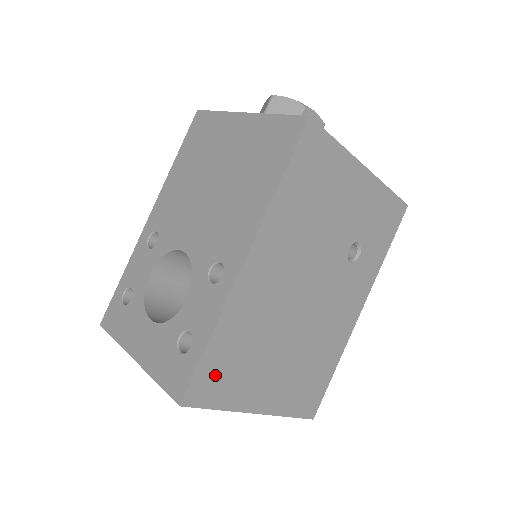
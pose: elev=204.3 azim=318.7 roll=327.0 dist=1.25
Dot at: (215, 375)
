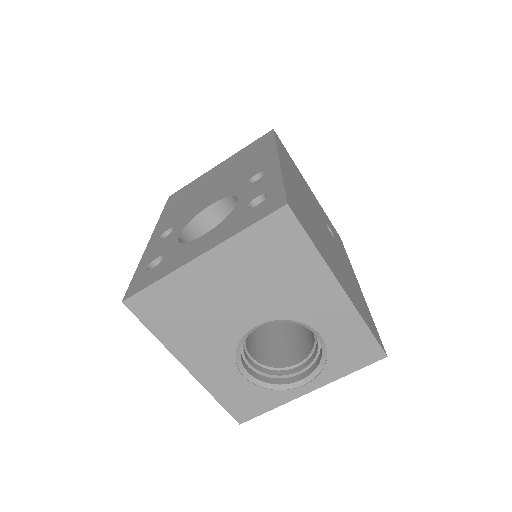
Dot at: (298, 211)
